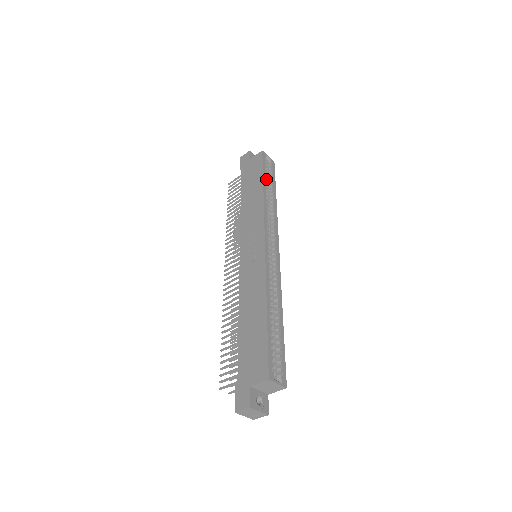
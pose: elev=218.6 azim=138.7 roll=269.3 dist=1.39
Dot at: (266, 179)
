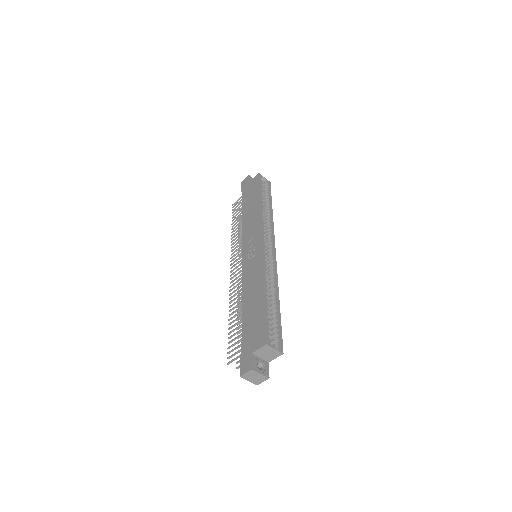
Dot at: occluded
